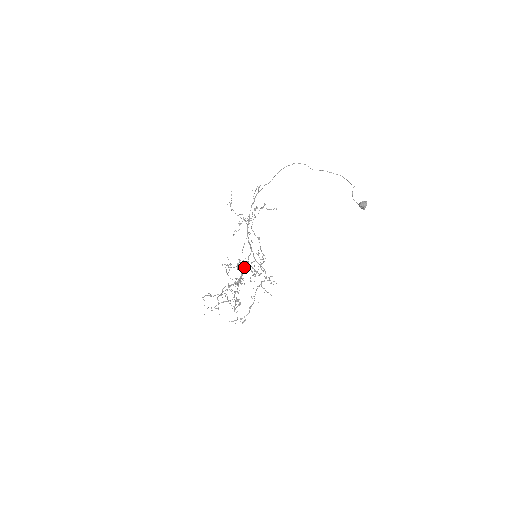
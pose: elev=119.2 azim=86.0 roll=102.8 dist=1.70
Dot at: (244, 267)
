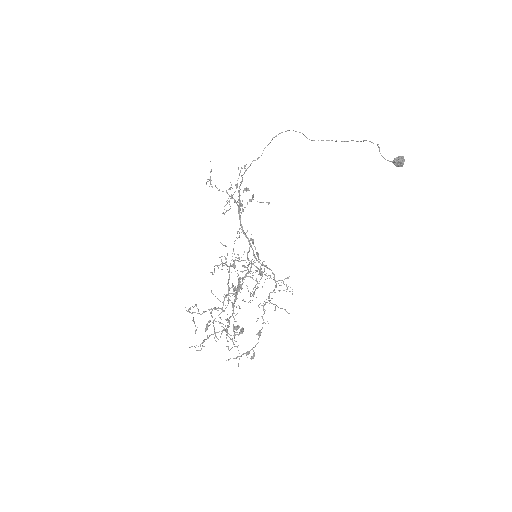
Dot at: occluded
